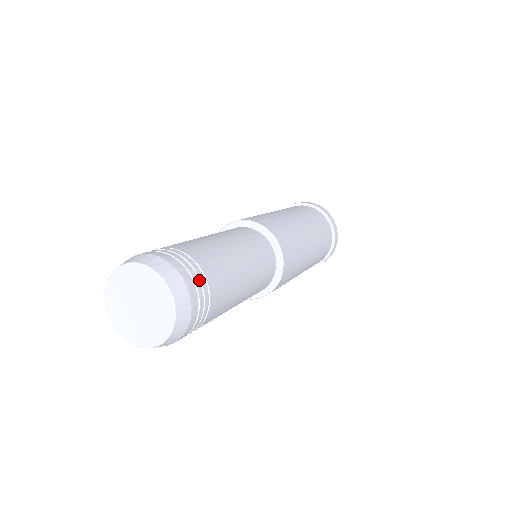
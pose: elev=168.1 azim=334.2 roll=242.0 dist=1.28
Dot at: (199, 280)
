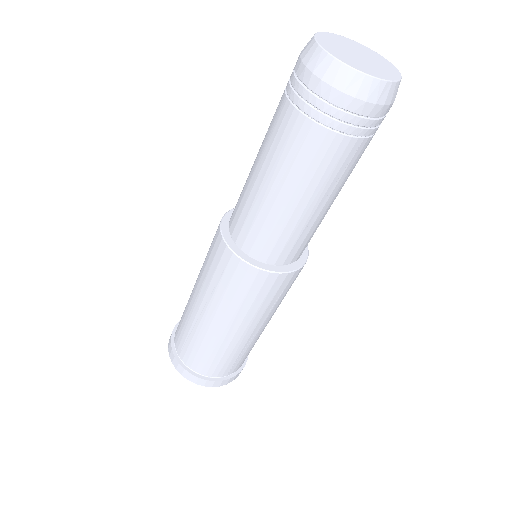
Dot at: (380, 124)
